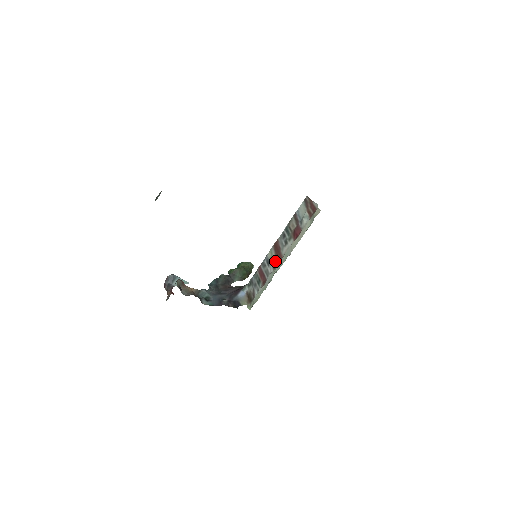
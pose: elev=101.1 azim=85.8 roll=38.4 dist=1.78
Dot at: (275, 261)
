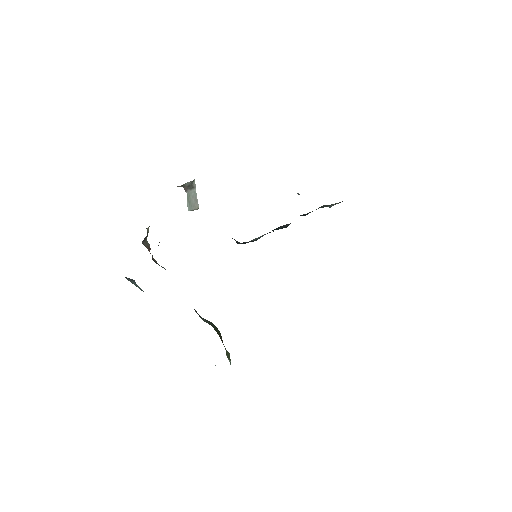
Dot at: occluded
